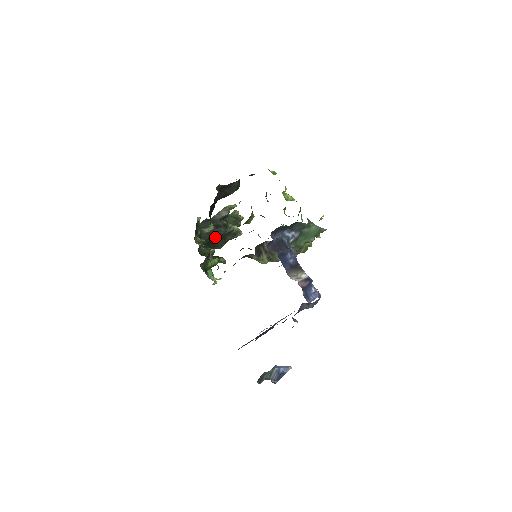
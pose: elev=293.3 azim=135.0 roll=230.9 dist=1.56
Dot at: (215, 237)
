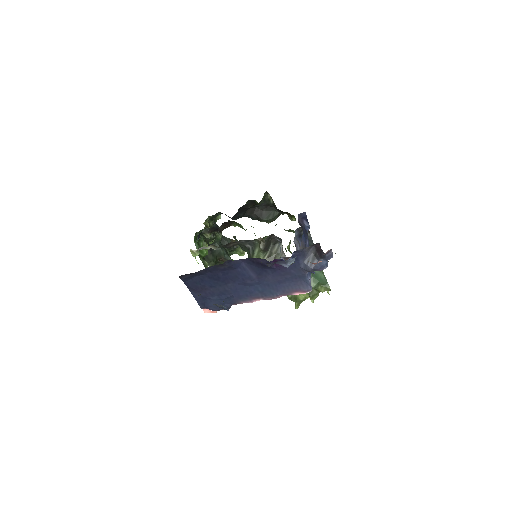
Dot at: occluded
